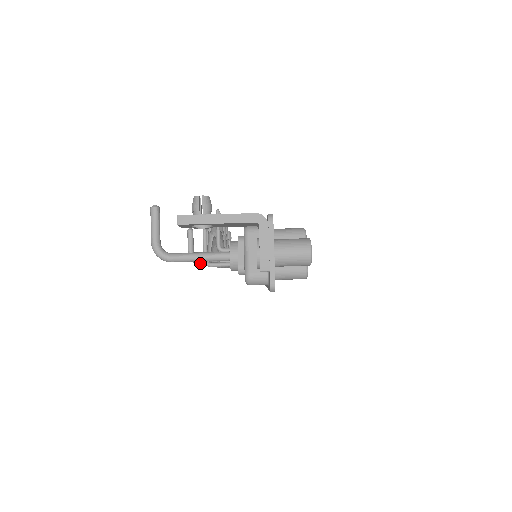
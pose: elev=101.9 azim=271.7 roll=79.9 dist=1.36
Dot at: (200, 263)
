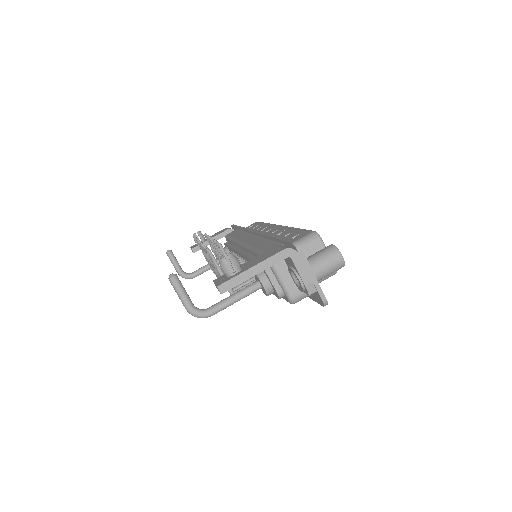
Dot at: (193, 277)
